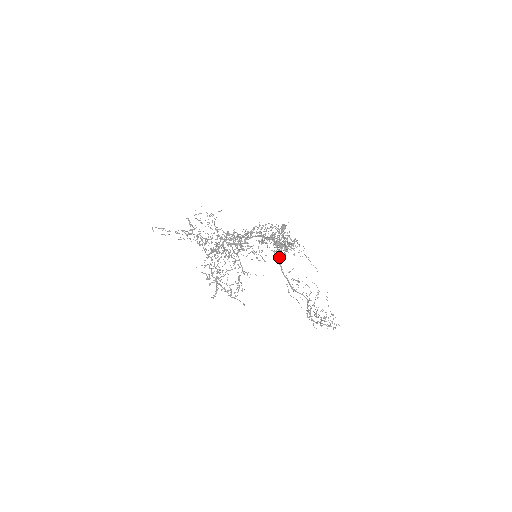
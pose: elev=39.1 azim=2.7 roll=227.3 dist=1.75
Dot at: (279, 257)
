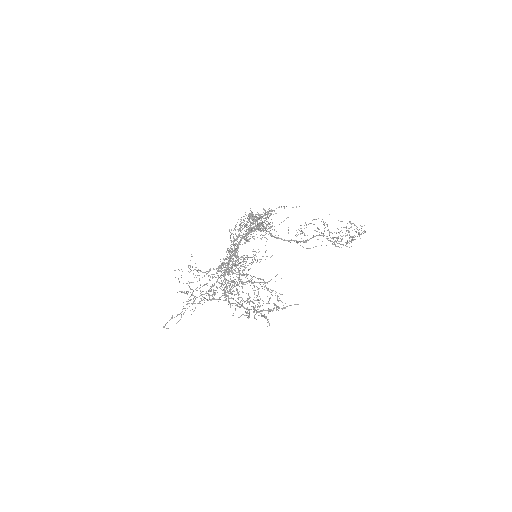
Dot at: occluded
